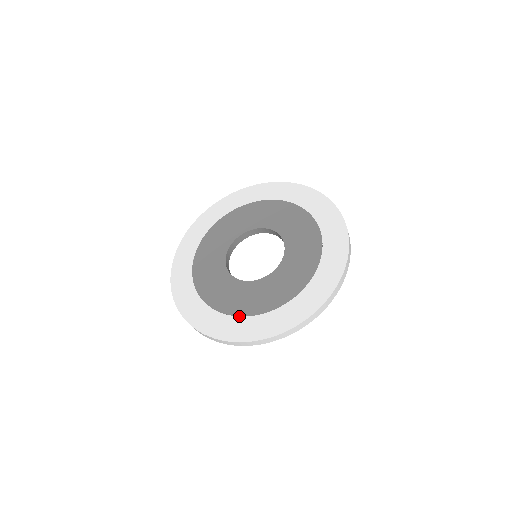
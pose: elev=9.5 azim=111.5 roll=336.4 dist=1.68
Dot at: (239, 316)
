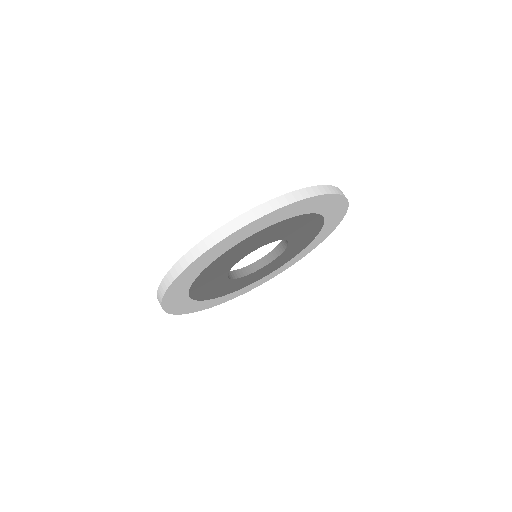
Dot at: occluded
